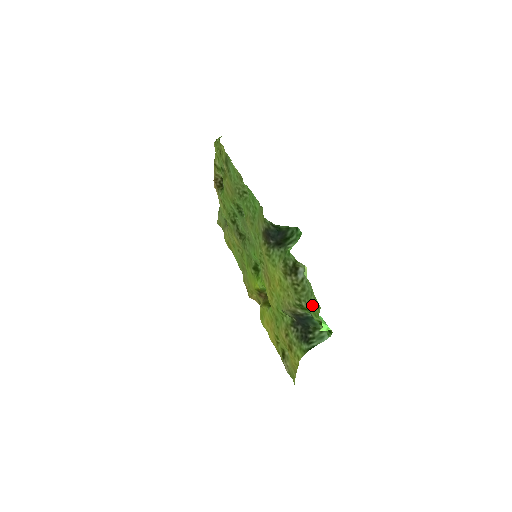
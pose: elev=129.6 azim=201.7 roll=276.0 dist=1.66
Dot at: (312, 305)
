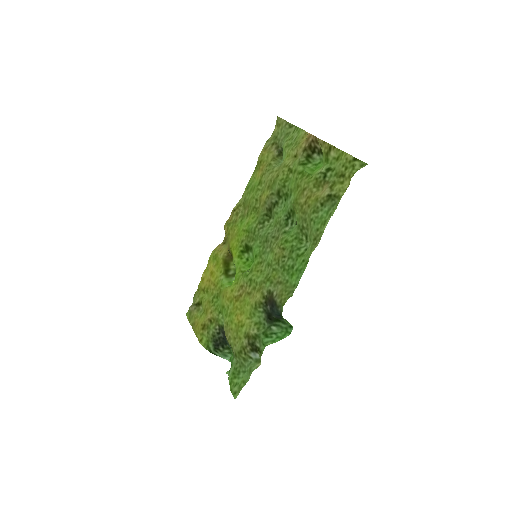
Dot at: (236, 376)
